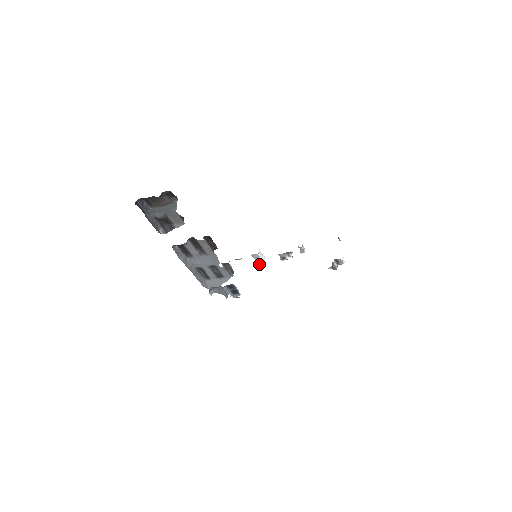
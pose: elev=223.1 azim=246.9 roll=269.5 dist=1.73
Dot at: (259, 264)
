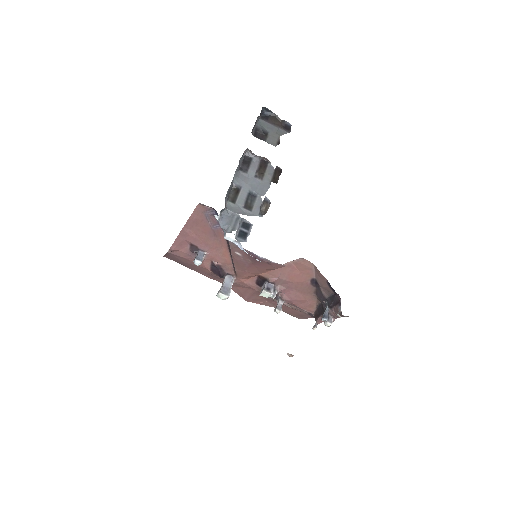
Dot at: (224, 291)
